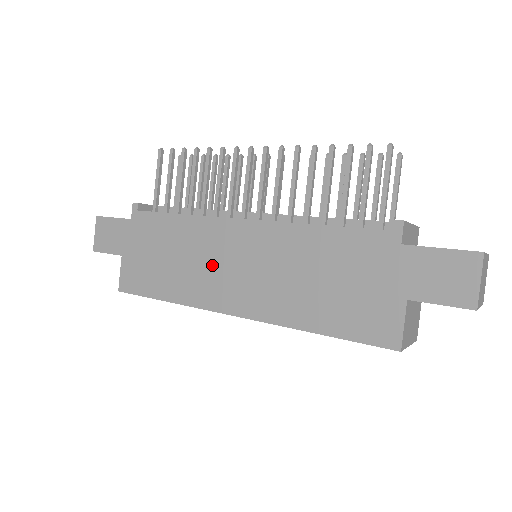
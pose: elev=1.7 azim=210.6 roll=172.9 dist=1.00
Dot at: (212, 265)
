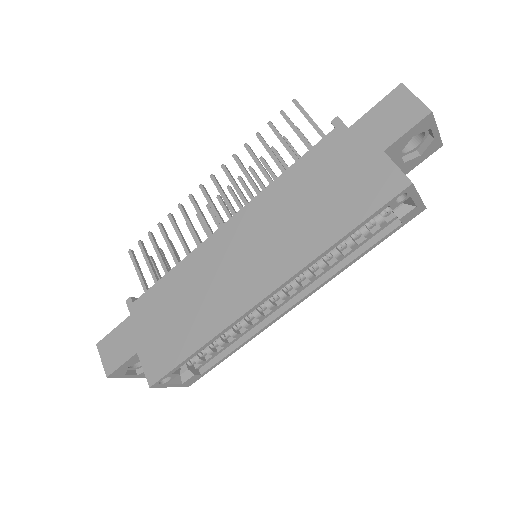
Dot at: (223, 277)
